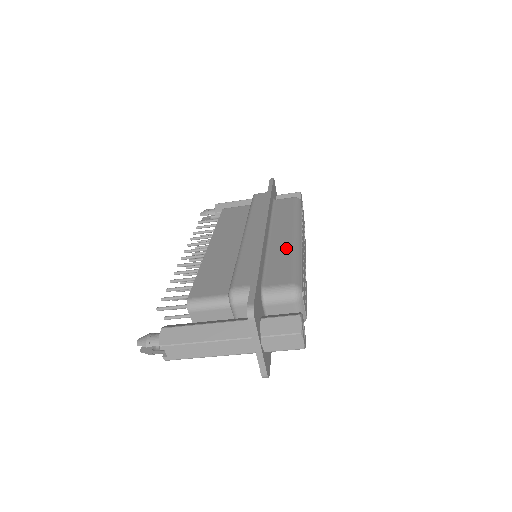
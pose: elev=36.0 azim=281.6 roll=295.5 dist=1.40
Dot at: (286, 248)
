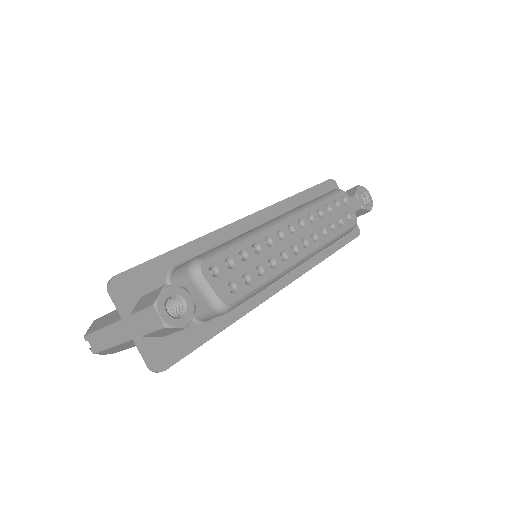
Dot at: occluded
